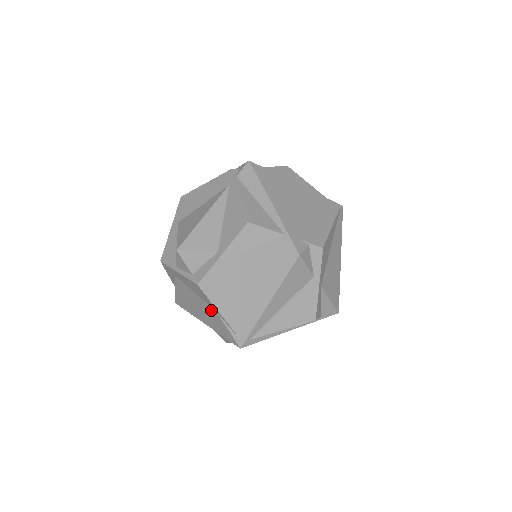
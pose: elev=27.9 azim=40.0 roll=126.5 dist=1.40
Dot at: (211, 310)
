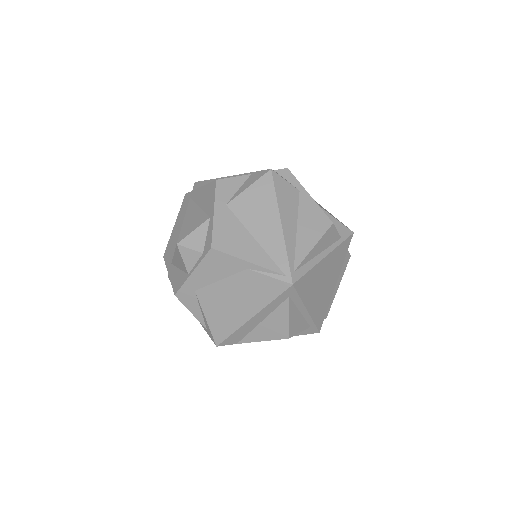
Dot at: (242, 277)
